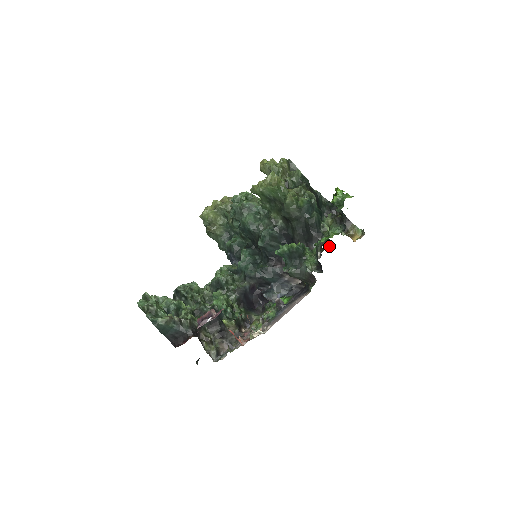
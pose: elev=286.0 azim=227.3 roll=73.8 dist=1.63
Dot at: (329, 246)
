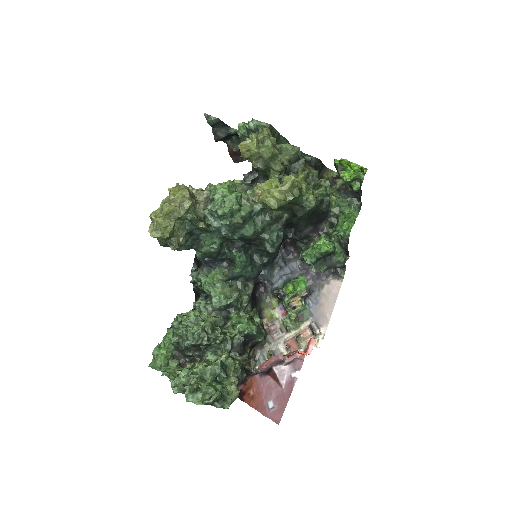
Dot at: occluded
